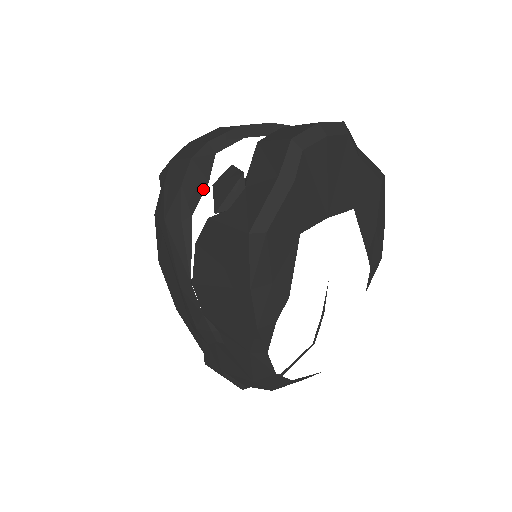
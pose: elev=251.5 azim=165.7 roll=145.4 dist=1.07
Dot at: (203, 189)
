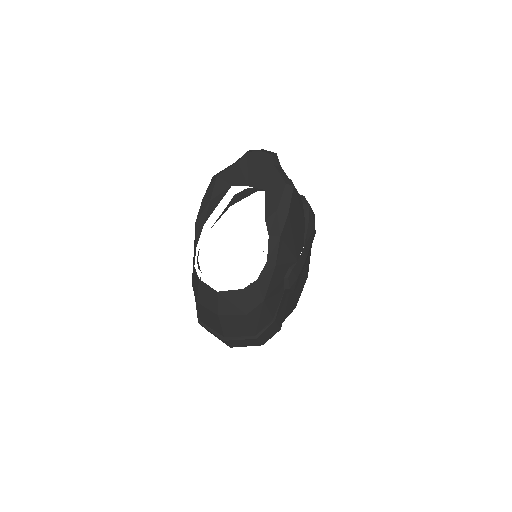
Dot at: (241, 199)
